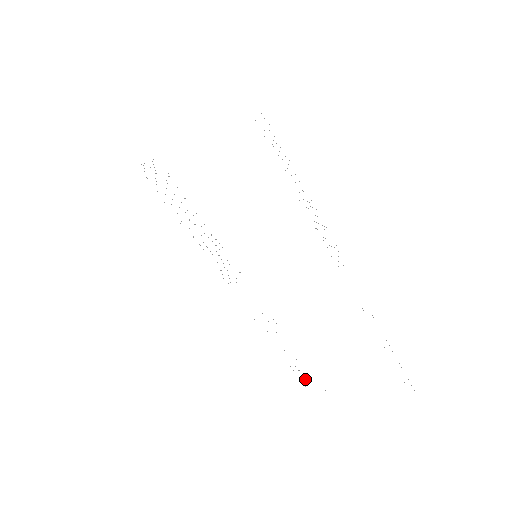
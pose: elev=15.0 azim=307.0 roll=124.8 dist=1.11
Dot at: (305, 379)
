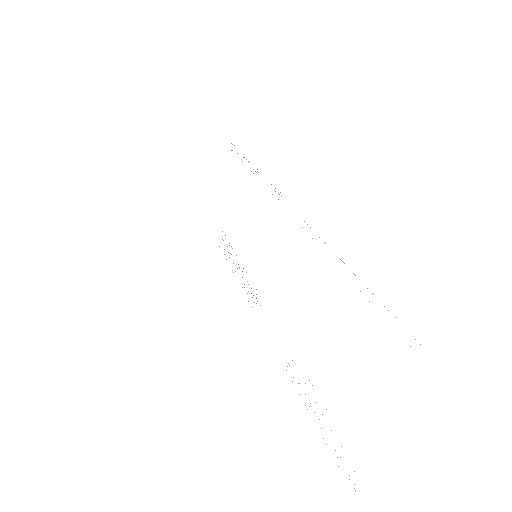
Dot at: occluded
